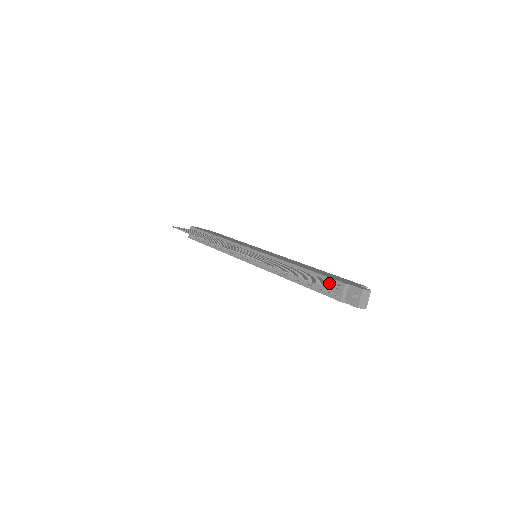
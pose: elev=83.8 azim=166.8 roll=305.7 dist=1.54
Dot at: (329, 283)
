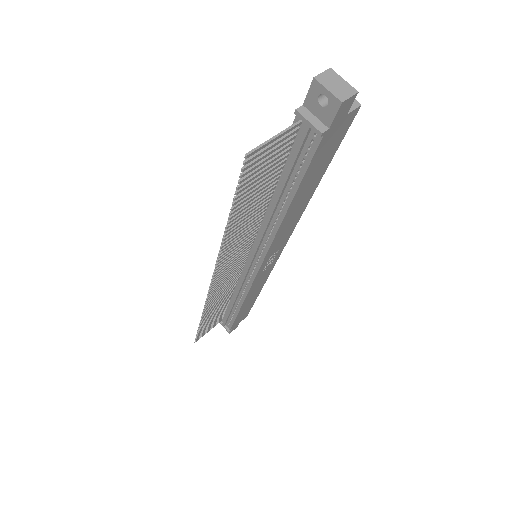
Dot at: (280, 138)
